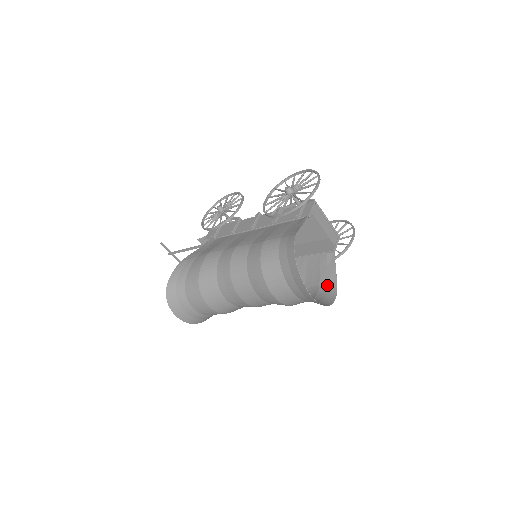
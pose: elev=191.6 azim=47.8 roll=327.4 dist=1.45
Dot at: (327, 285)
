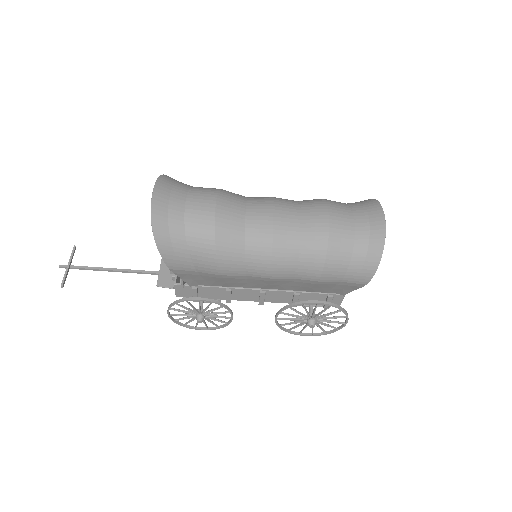
Dot at: (352, 282)
